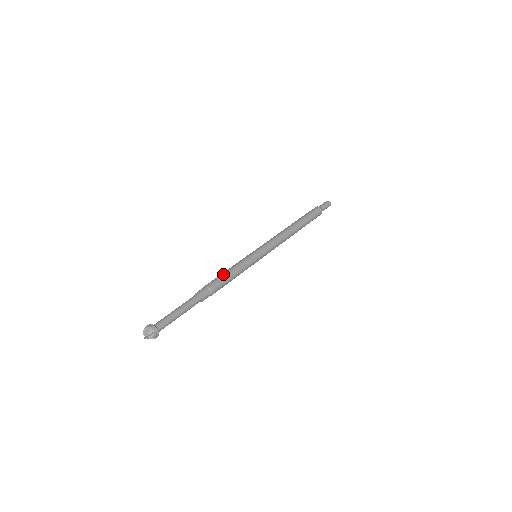
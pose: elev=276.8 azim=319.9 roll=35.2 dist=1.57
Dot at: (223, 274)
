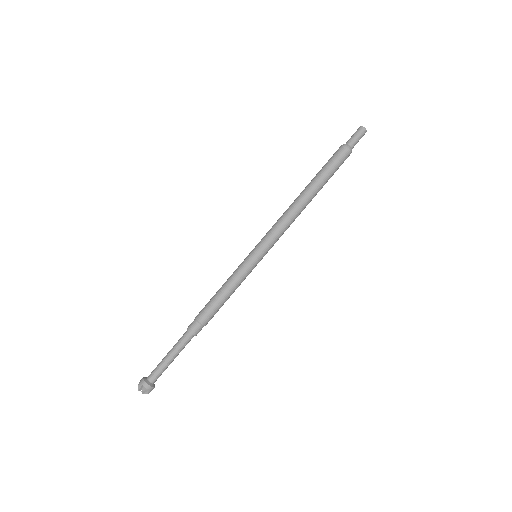
Dot at: (215, 299)
